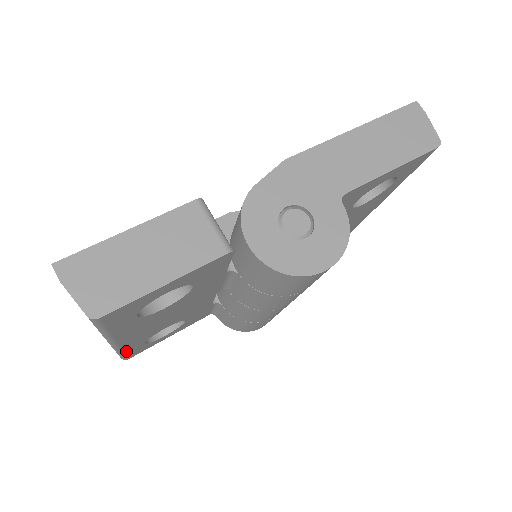
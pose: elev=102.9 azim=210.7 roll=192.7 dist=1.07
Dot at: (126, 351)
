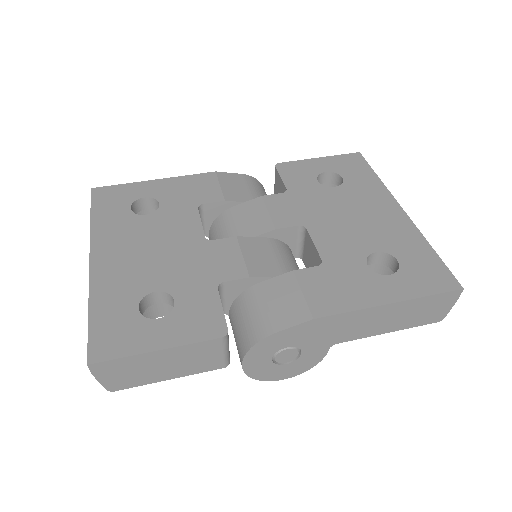
Dot at: occluded
